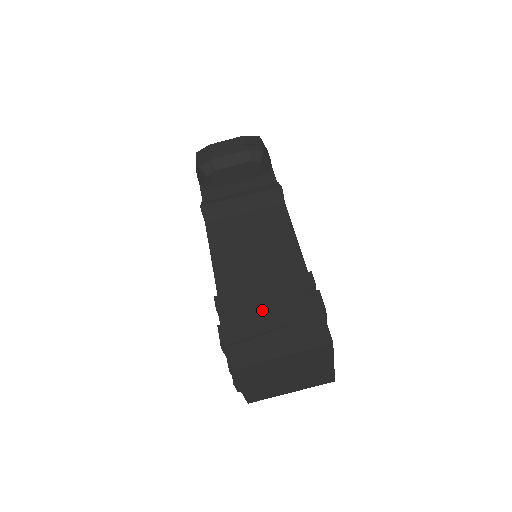
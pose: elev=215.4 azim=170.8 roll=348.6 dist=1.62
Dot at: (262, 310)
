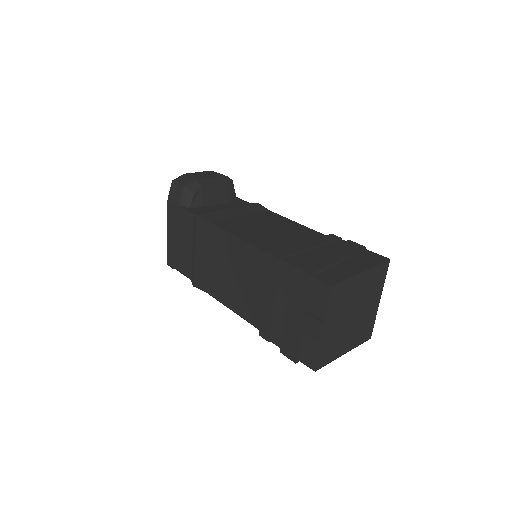
Dot at: (320, 252)
